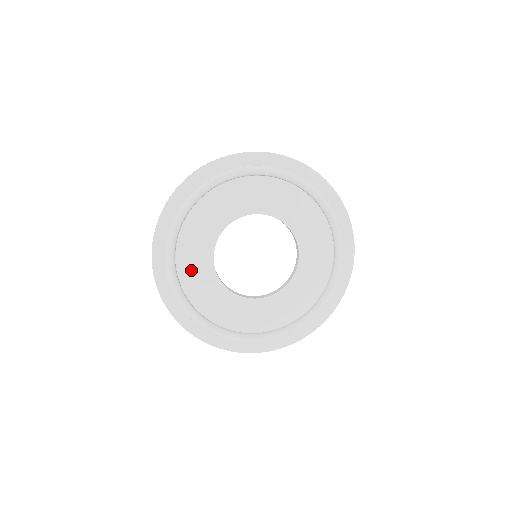
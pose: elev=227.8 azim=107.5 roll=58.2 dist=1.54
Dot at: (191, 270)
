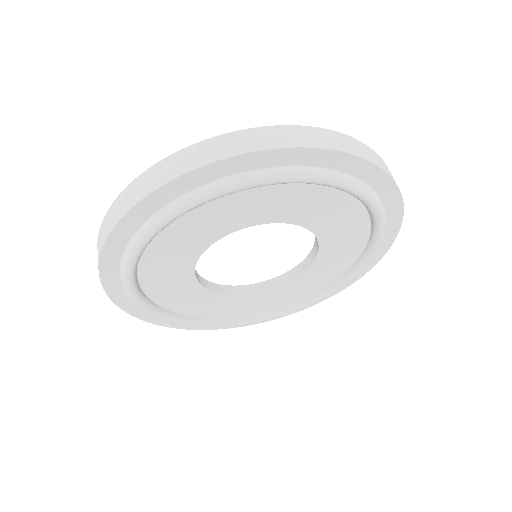
Dot at: (182, 233)
